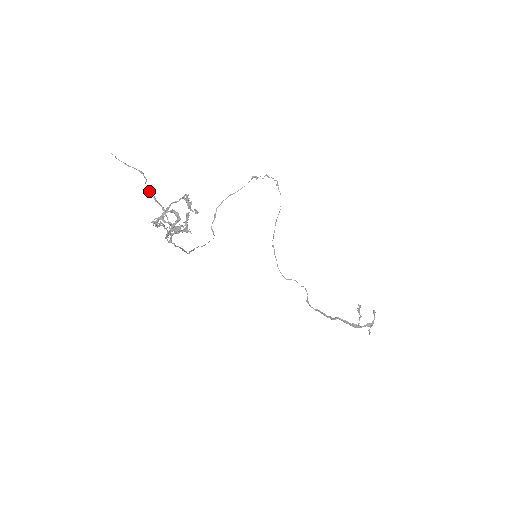
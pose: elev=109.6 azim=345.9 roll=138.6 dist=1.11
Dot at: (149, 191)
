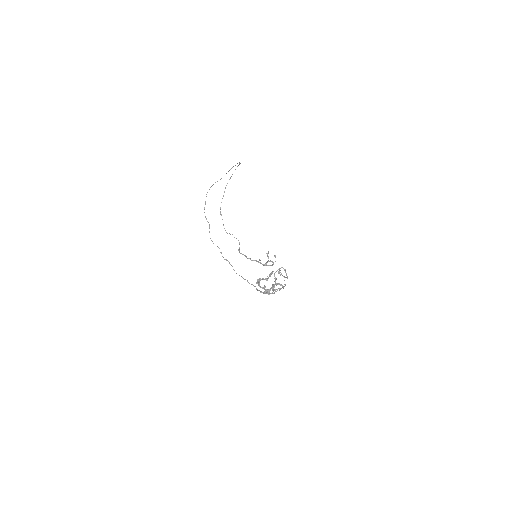
Dot at: occluded
